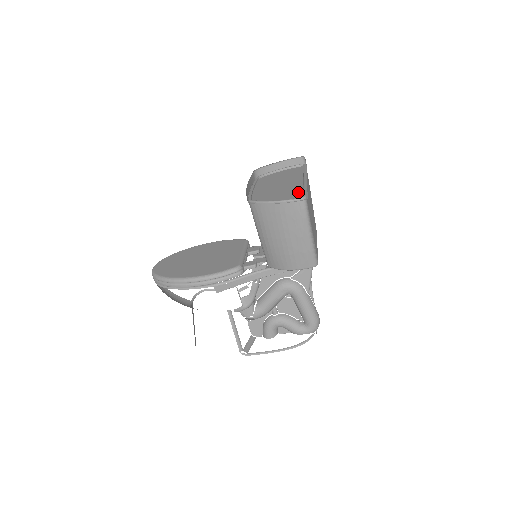
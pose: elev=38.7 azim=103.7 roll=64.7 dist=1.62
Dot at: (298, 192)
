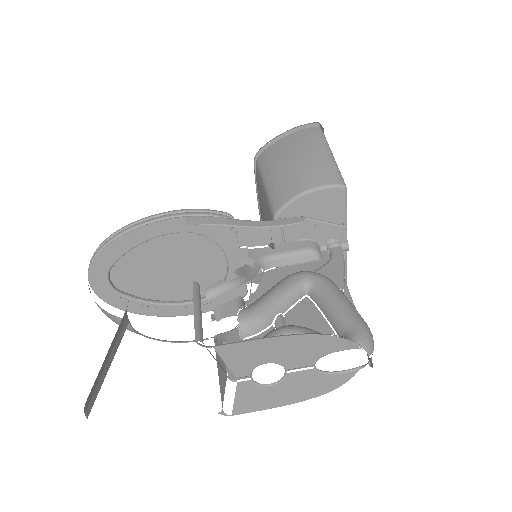
Dot at: occluded
